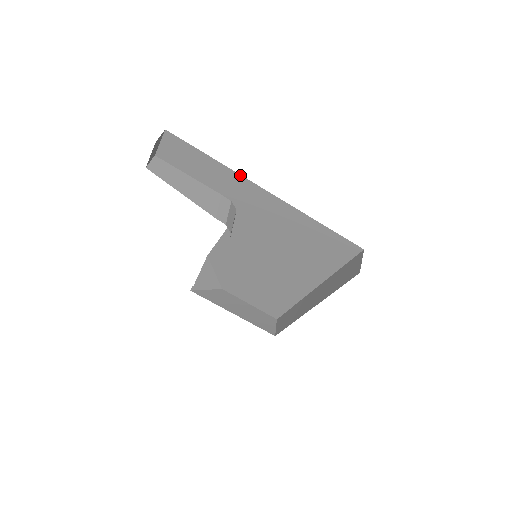
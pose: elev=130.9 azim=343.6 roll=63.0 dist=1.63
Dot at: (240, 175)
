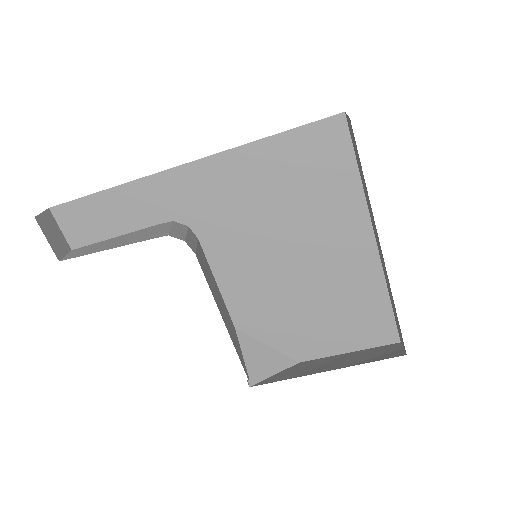
Dot at: (145, 178)
